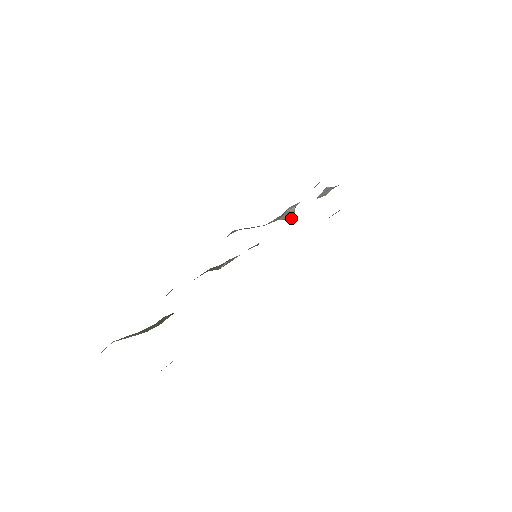
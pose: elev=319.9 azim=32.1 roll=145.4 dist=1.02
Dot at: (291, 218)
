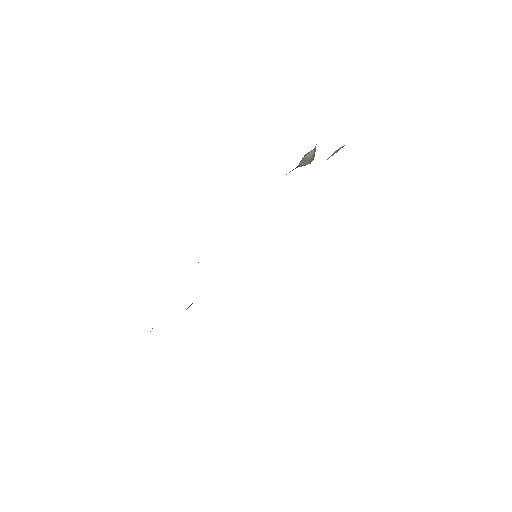
Dot at: (311, 161)
